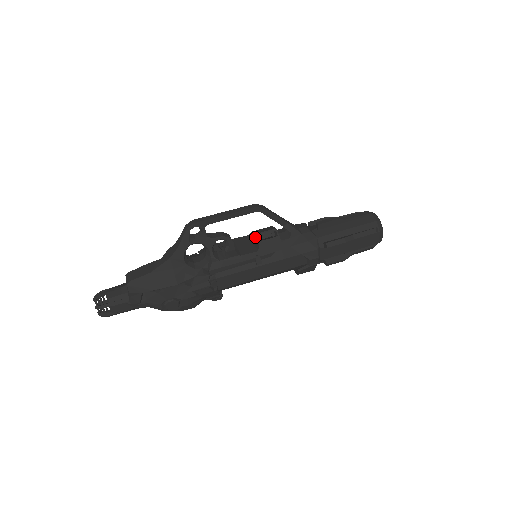
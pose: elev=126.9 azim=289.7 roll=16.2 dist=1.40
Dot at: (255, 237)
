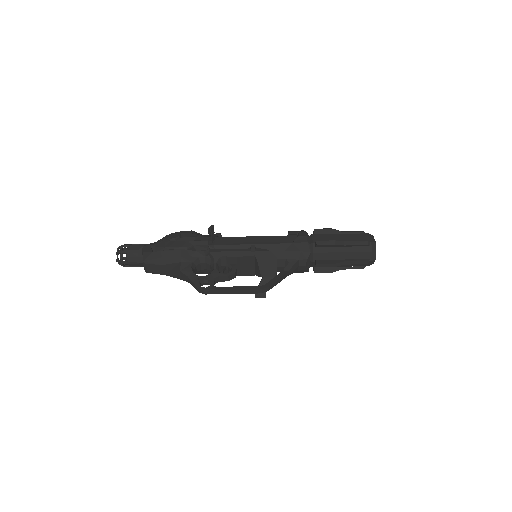
Dot at: (257, 269)
